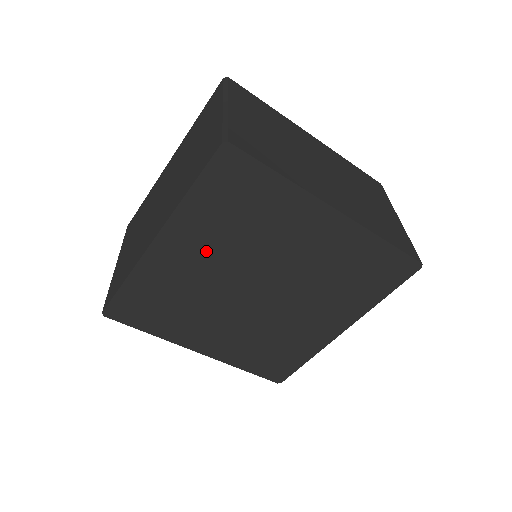
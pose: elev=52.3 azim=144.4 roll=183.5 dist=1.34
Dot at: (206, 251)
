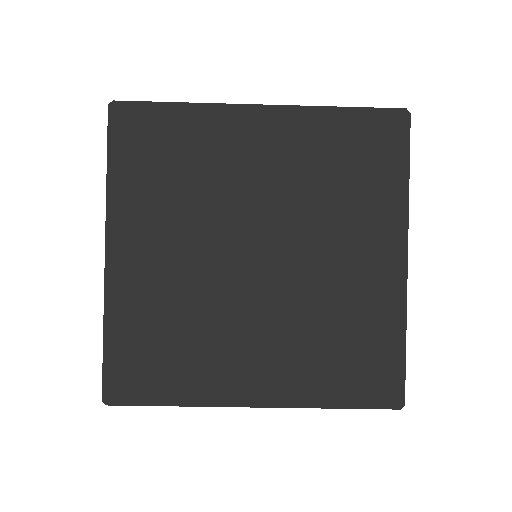
Dot at: (278, 165)
